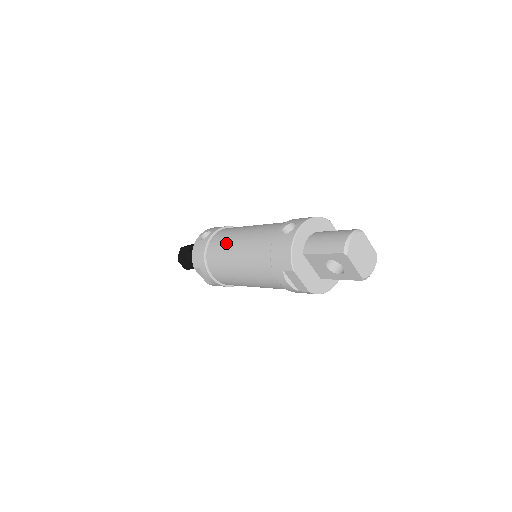
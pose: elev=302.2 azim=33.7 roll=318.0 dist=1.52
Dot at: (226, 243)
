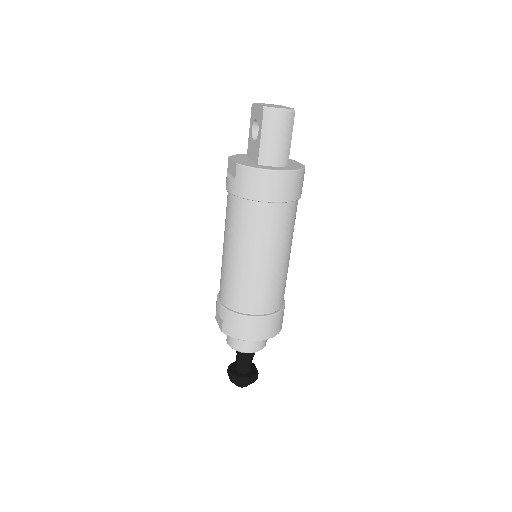
Dot at: occluded
